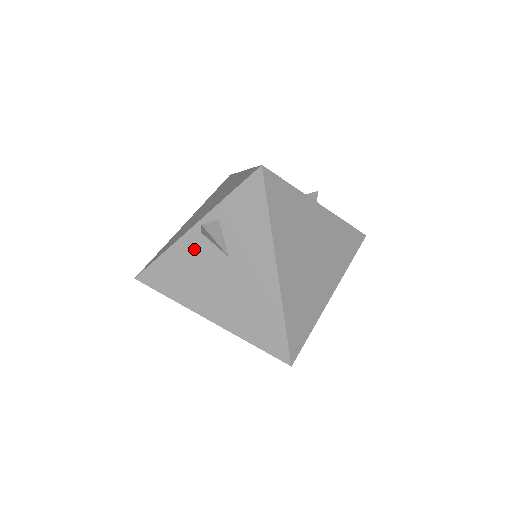
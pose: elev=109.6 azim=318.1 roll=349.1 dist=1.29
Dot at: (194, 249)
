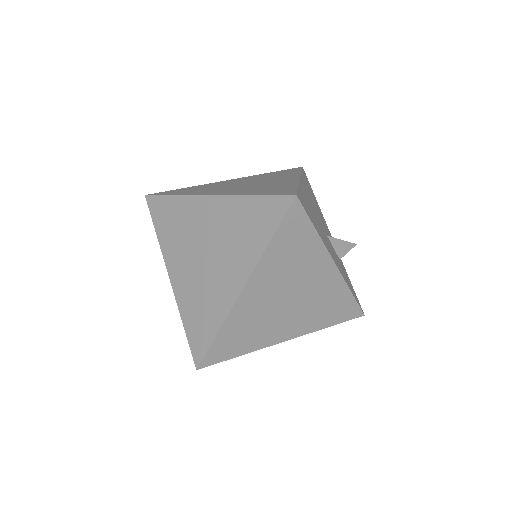
Dot at: (199, 214)
